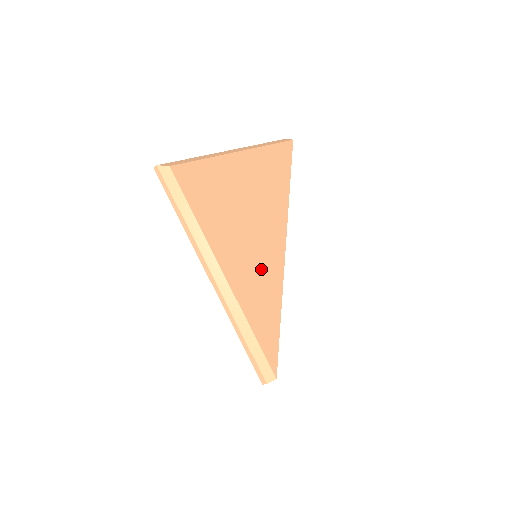
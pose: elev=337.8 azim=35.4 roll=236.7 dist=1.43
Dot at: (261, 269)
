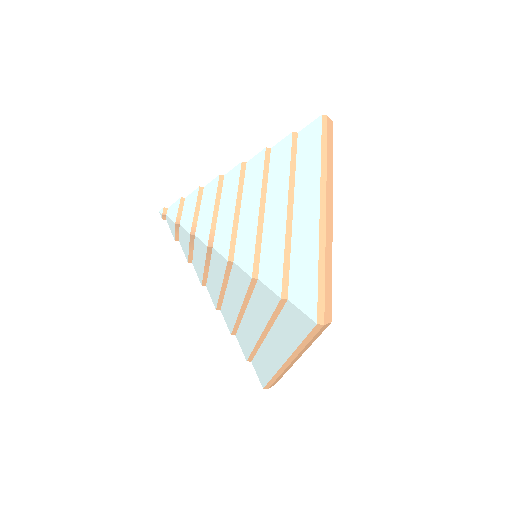
Dot at: occluded
